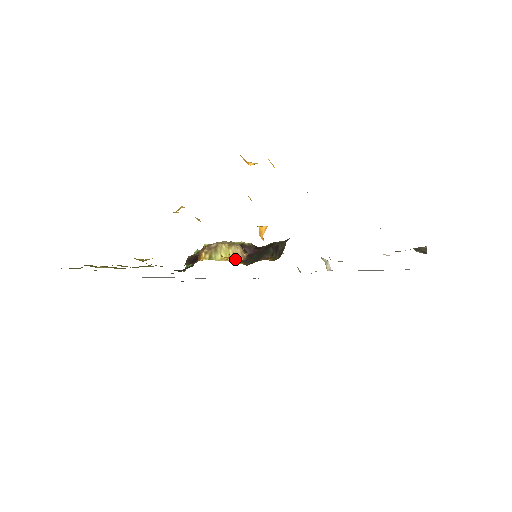
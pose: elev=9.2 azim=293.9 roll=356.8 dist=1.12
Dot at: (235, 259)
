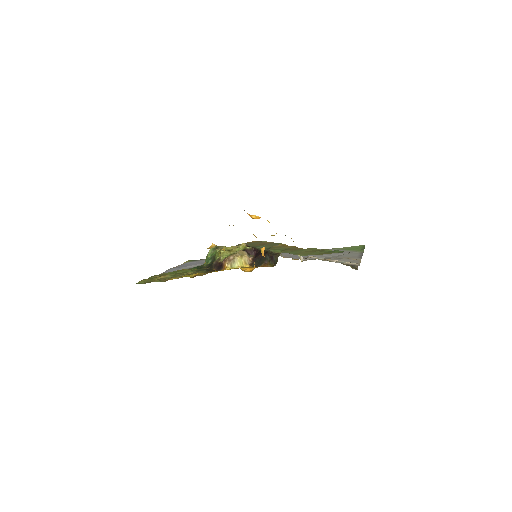
Dot at: (246, 265)
